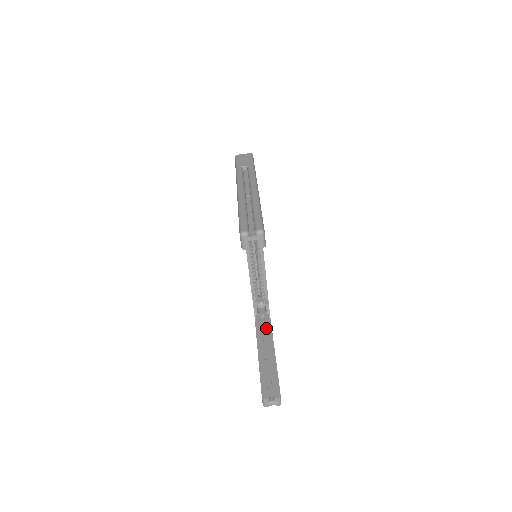
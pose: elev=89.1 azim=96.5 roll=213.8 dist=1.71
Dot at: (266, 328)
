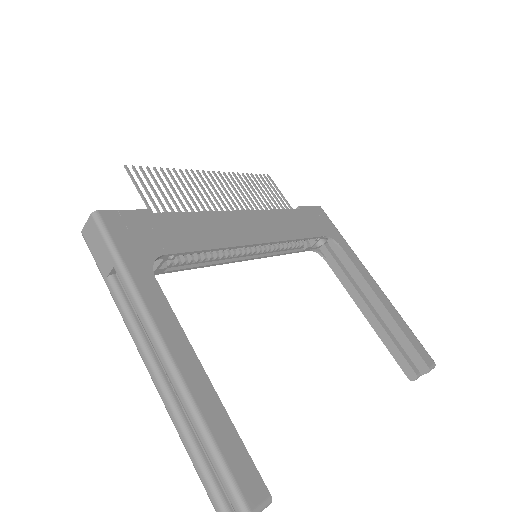
Dot at: (344, 265)
